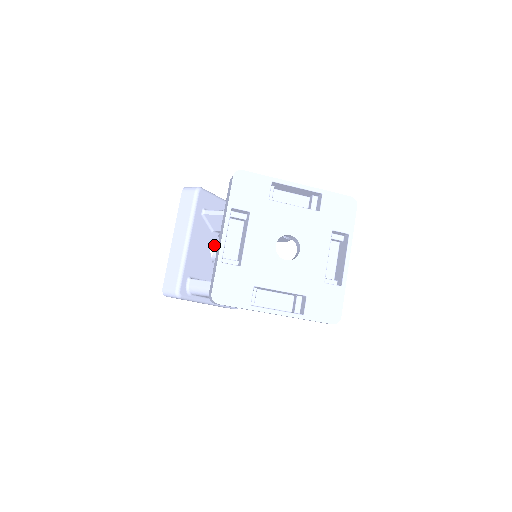
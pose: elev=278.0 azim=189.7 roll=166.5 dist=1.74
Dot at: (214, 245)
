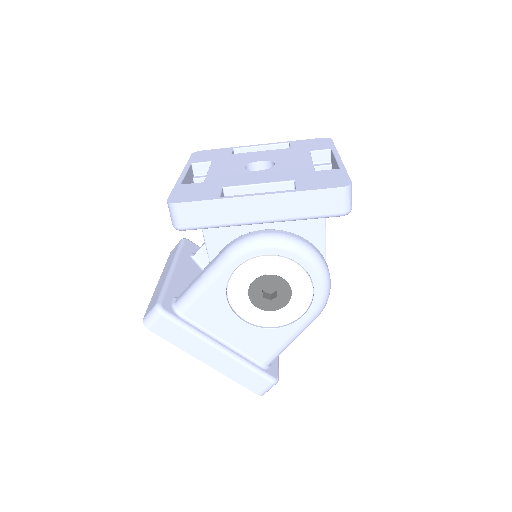
Dot at: occluded
